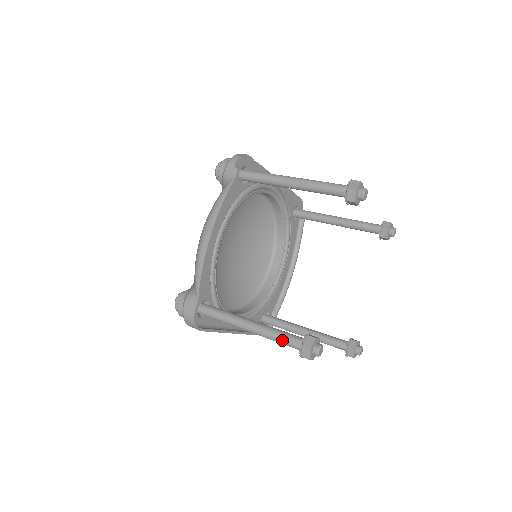
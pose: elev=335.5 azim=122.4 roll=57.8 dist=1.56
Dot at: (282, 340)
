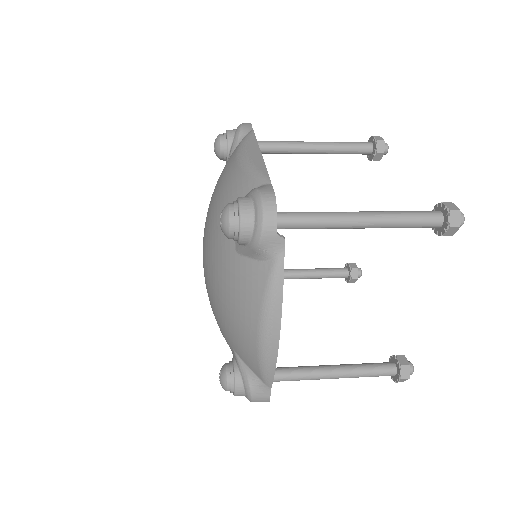
Dot at: (373, 376)
